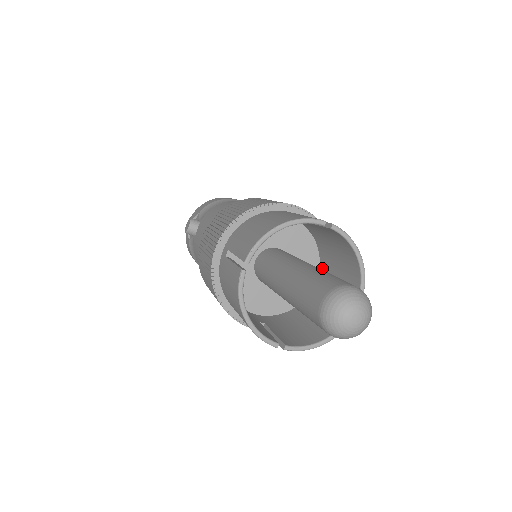
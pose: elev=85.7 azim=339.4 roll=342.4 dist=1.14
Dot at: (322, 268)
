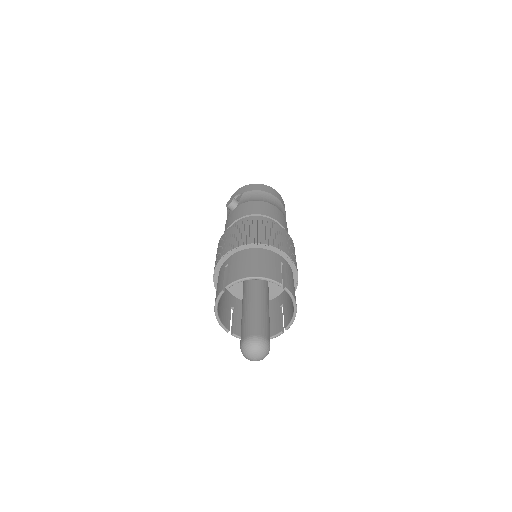
Dot at: occluded
